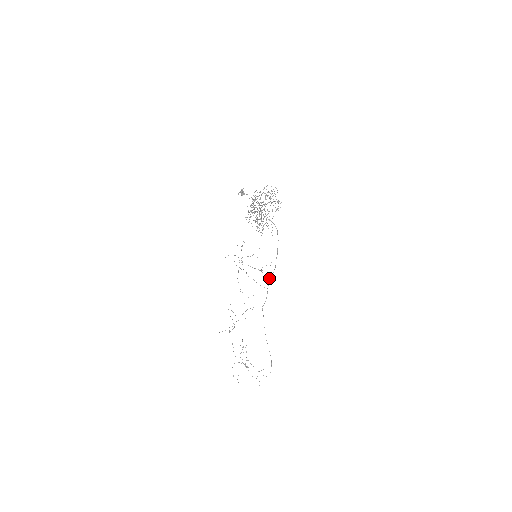
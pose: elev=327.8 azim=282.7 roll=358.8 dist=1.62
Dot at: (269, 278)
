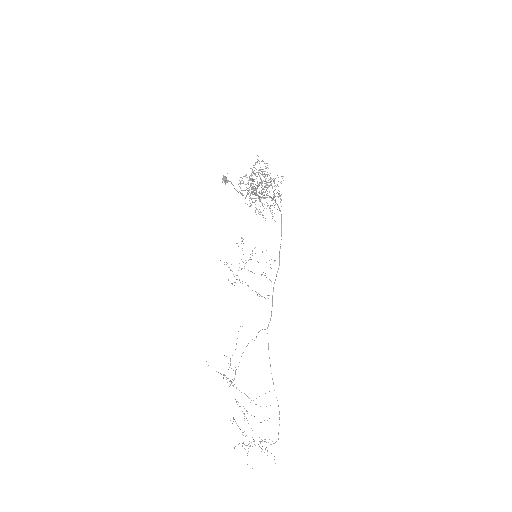
Dot at: occluded
